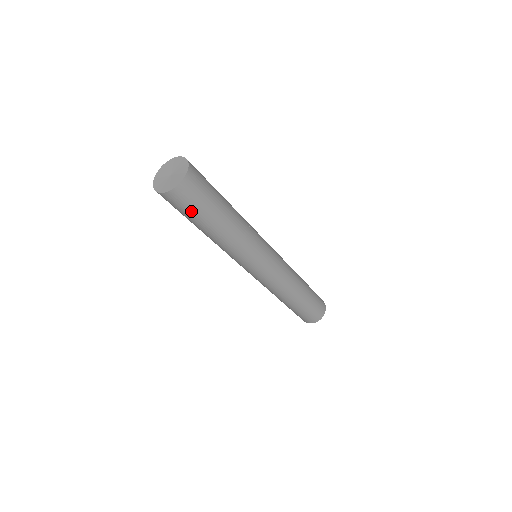
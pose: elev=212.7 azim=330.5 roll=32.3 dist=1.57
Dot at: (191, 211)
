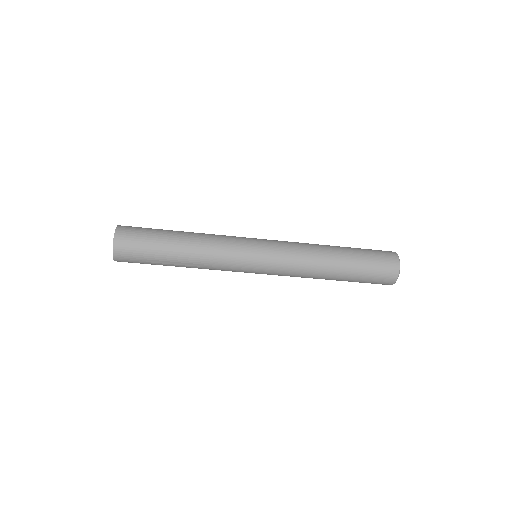
Dot at: (144, 249)
